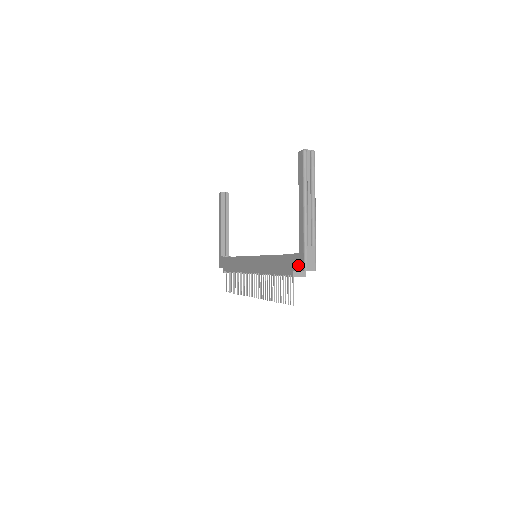
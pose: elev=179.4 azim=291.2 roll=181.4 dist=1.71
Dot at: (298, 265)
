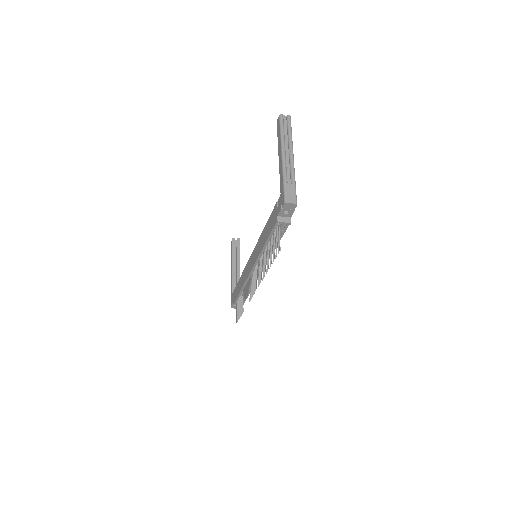
Dot at: (280, 204)
